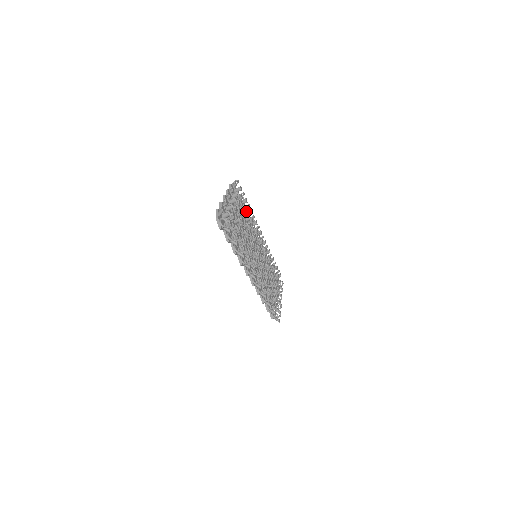
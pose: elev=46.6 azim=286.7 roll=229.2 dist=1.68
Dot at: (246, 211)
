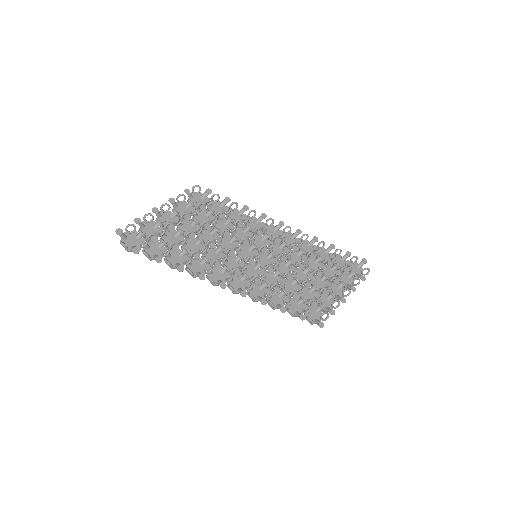
Dot at: (218, 213)
